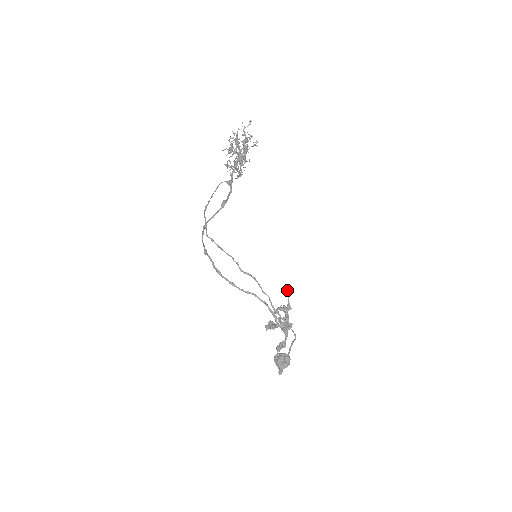
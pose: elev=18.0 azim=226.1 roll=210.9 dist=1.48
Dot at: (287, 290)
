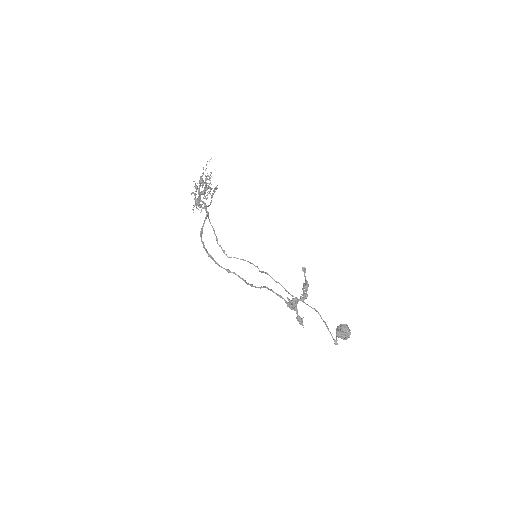
Dot at: (303, 269)
